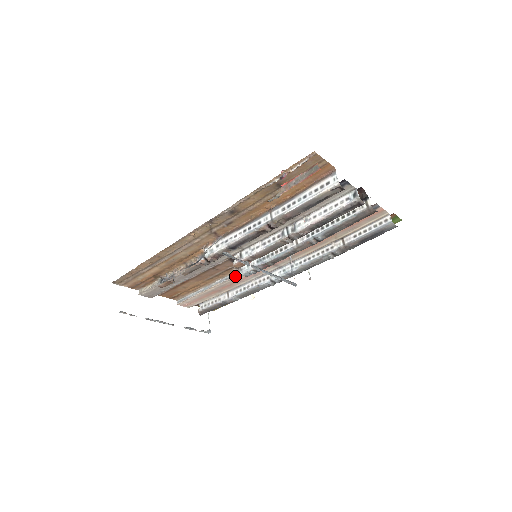
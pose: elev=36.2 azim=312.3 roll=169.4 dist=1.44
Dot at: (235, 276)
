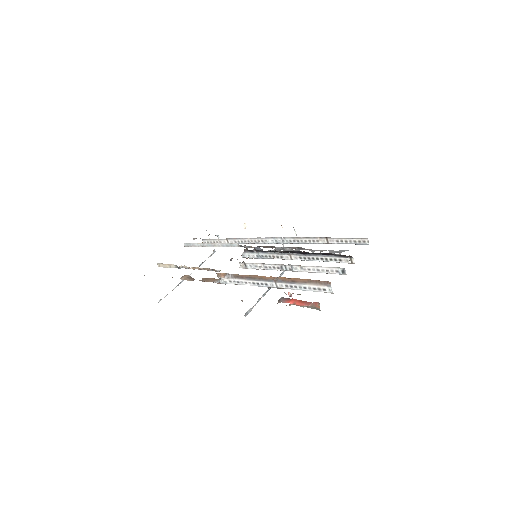
Dot at: occluded
